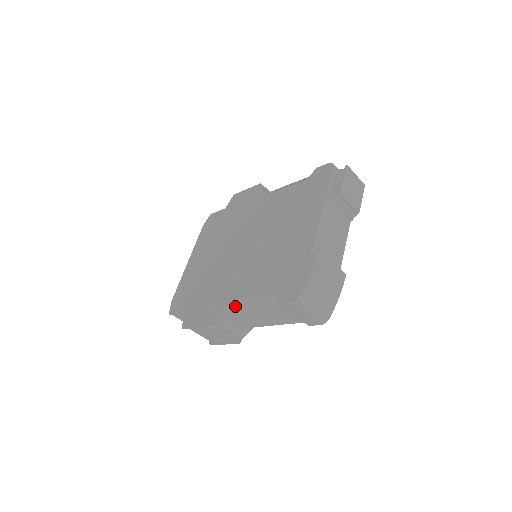
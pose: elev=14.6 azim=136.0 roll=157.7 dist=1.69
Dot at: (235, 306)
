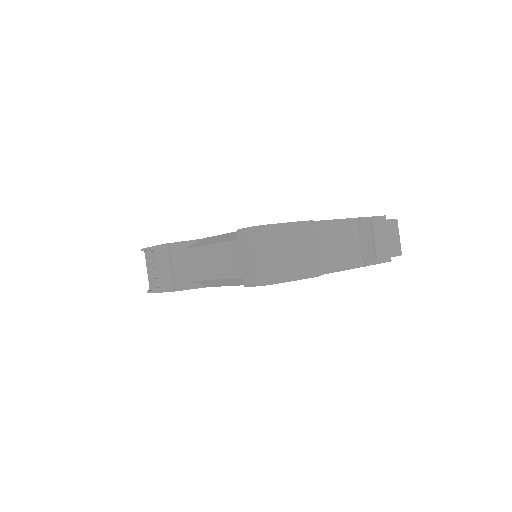
Dot at: (200, 242)
